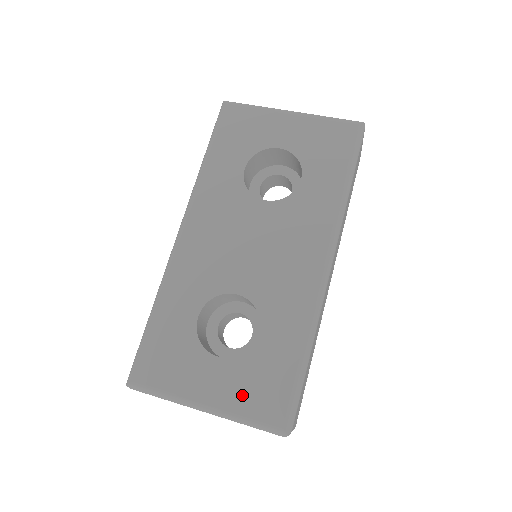
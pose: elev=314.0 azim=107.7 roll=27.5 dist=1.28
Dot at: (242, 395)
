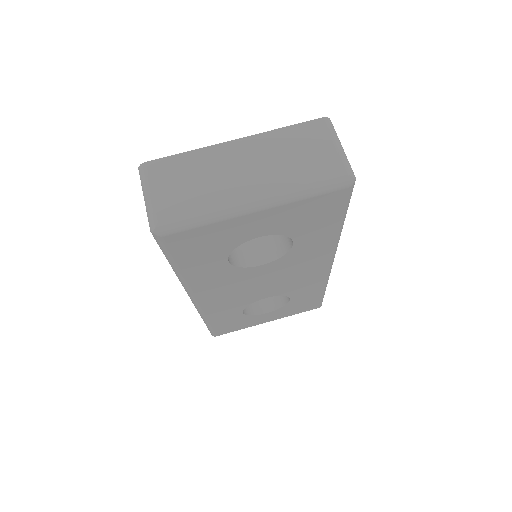
Dot at: (290, 313)
